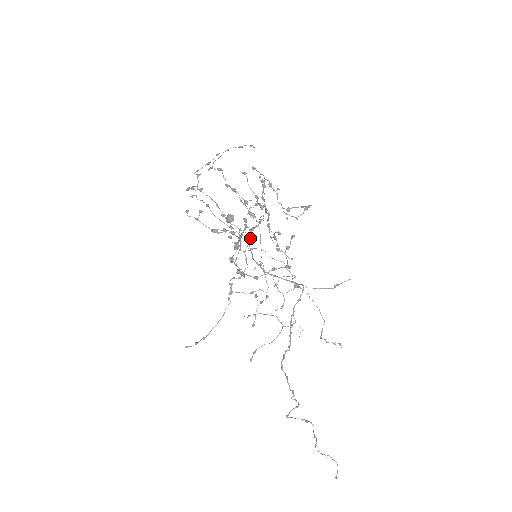
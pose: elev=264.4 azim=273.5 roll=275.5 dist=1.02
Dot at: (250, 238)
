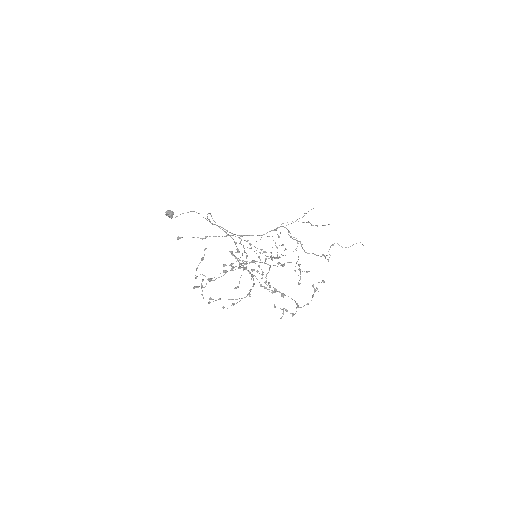
Dot at: (210, 222)
